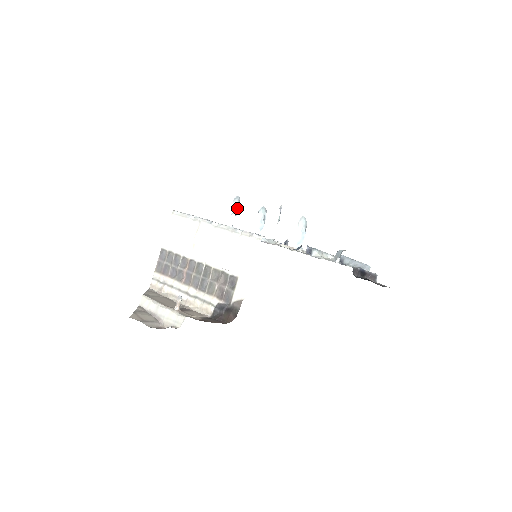
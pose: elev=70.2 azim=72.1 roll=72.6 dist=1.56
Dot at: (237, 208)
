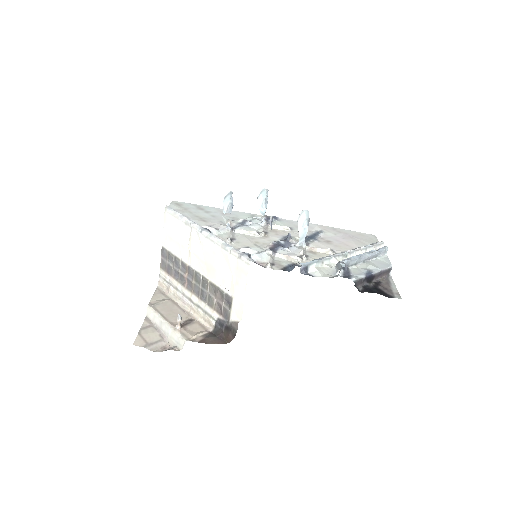
Dot at: (230, 205)
